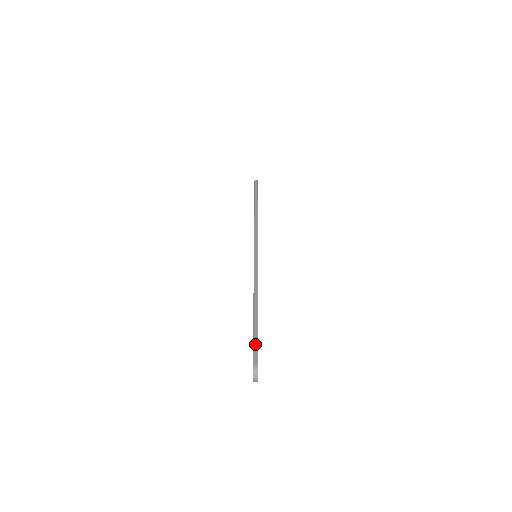
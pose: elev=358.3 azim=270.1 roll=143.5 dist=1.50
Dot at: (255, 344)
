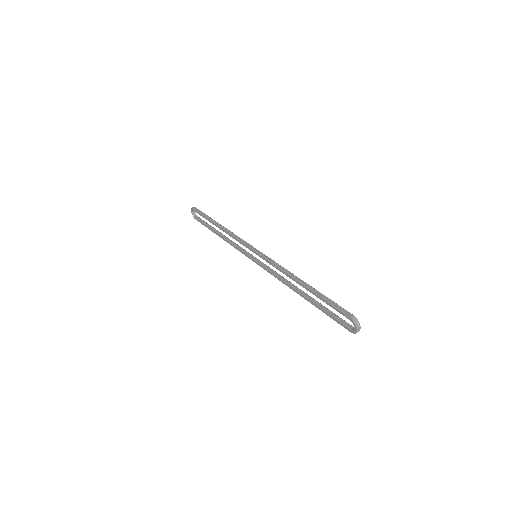
Dot at: (335, 305)
